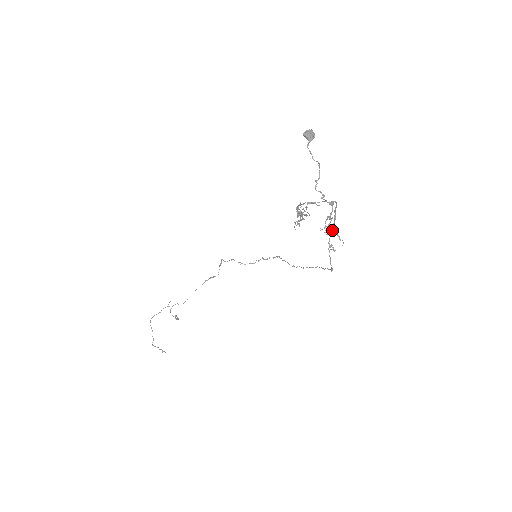
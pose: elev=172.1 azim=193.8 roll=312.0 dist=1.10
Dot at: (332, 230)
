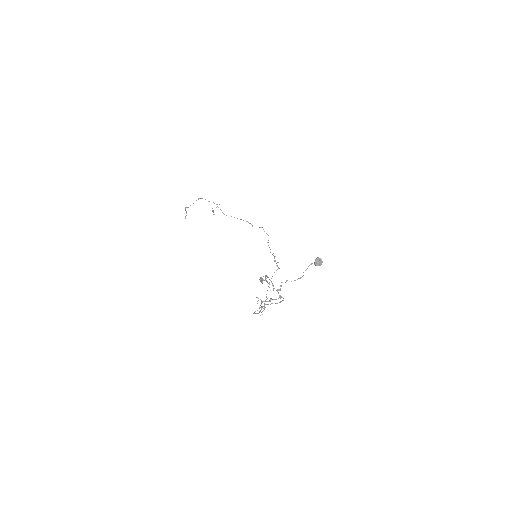
Dot at: occluded
